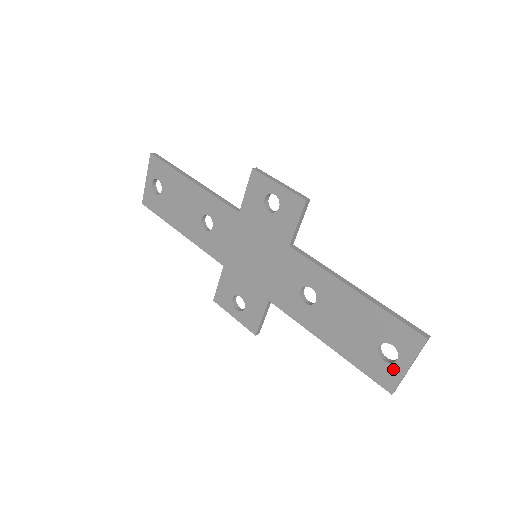
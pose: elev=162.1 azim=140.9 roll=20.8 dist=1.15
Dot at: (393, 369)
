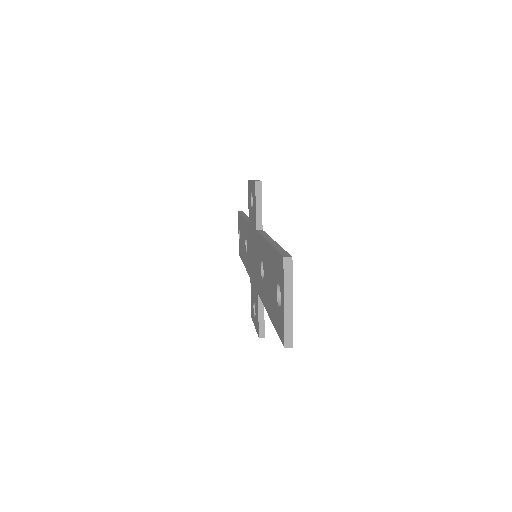
Dot at: (281, 313)
